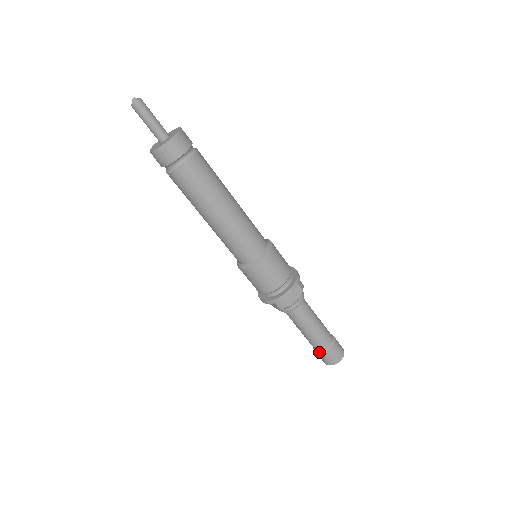
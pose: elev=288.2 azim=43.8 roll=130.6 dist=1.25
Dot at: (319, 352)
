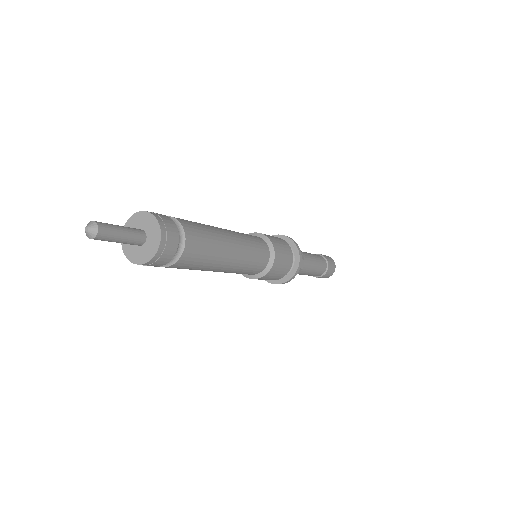
Dot at: occluded
